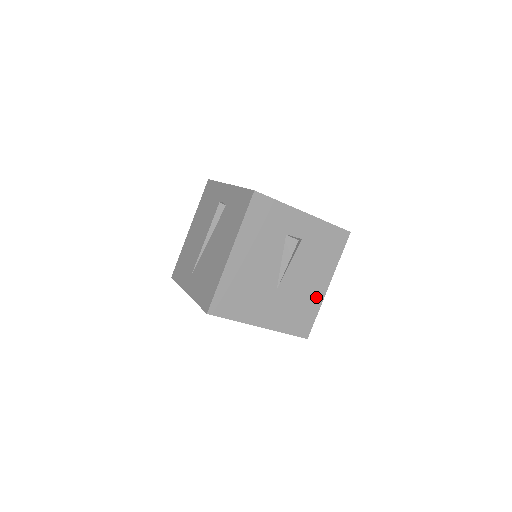
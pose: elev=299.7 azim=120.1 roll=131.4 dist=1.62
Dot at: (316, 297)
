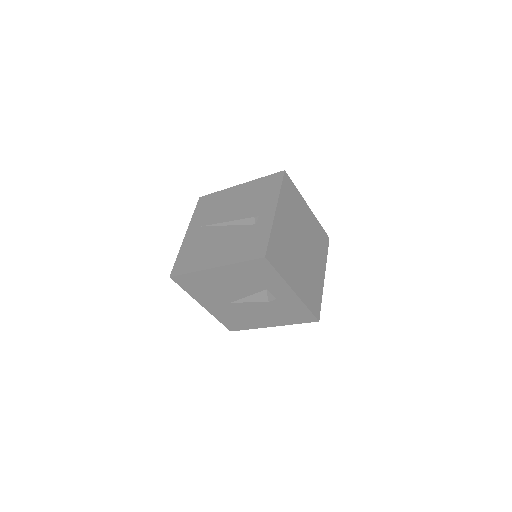
Dot at: (257, 324)
